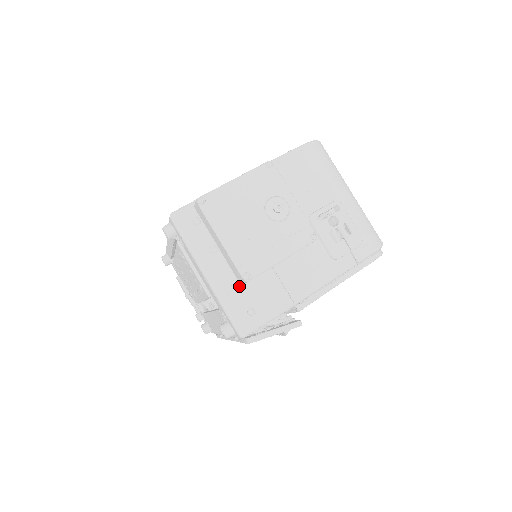
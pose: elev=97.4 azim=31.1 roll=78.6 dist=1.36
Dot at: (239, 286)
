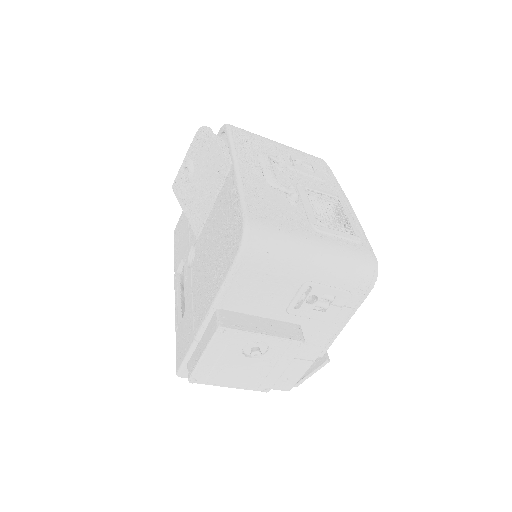
Dot at: occluded
